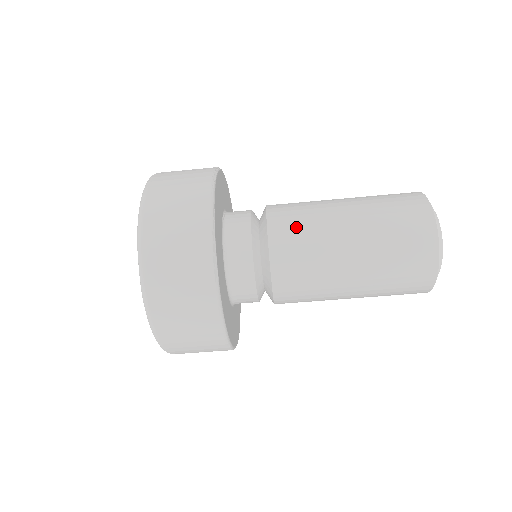
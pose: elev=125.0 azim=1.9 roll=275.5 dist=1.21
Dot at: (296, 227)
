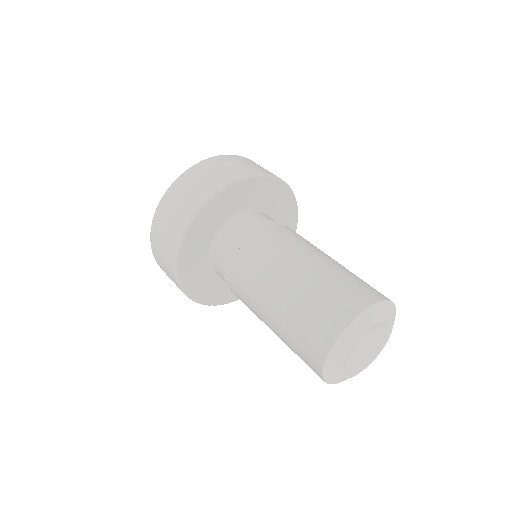
Dot at: (280, 239)
